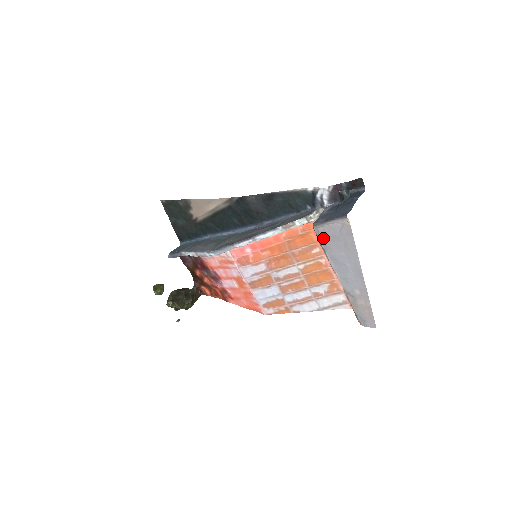
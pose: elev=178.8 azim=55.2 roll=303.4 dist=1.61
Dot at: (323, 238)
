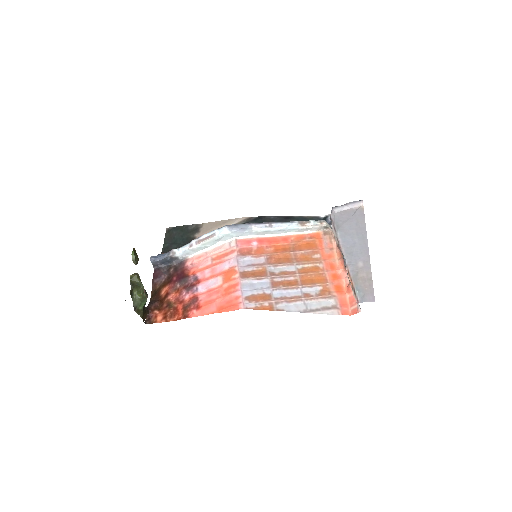
Dot at: (338, 220)
